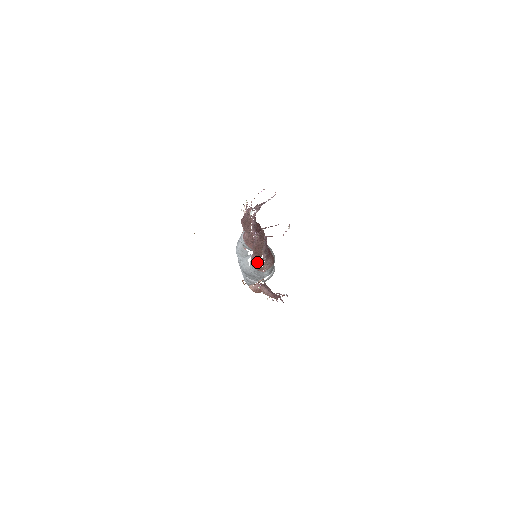
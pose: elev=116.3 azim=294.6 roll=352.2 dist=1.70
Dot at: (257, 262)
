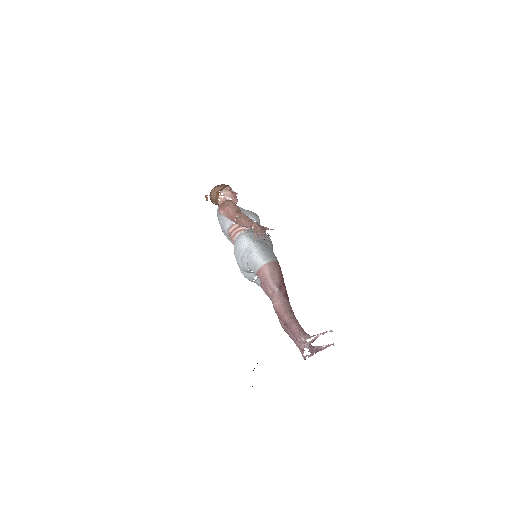
Dot at: (271, 300)
